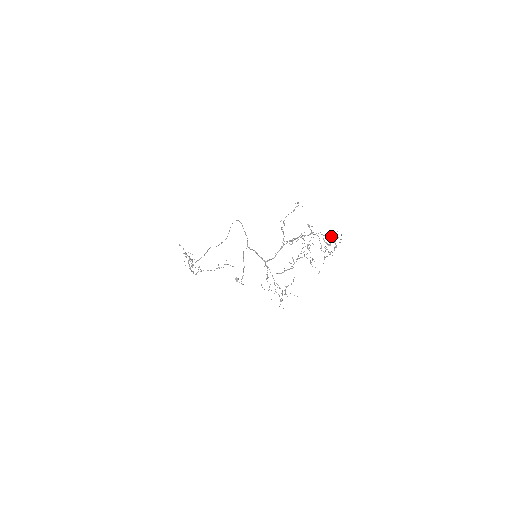
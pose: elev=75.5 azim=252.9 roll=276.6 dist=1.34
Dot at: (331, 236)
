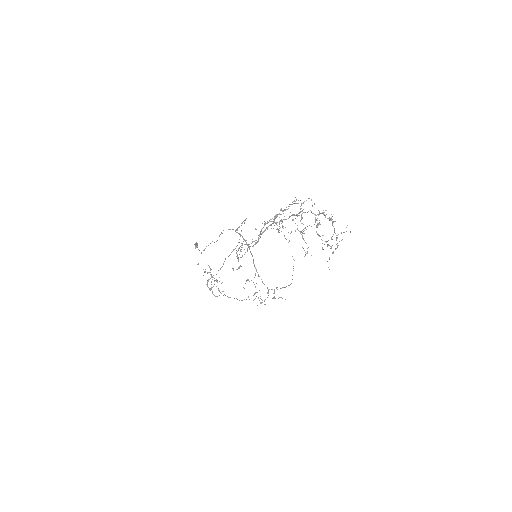
Dot at: (325, 217)
